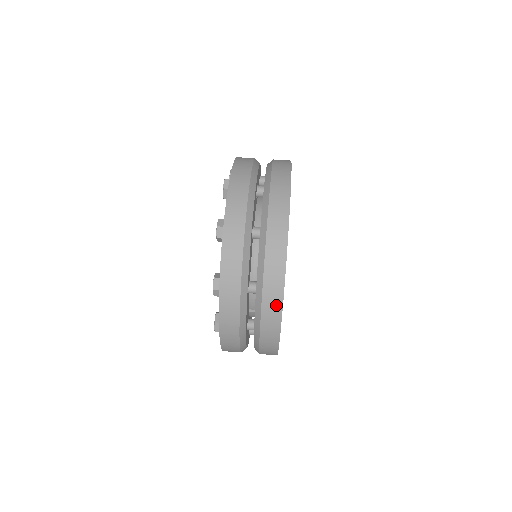
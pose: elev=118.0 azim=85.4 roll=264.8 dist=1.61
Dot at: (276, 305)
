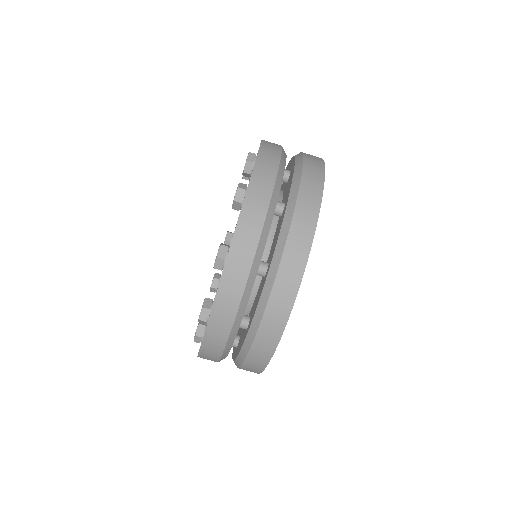
Dot at: (265, 355)
